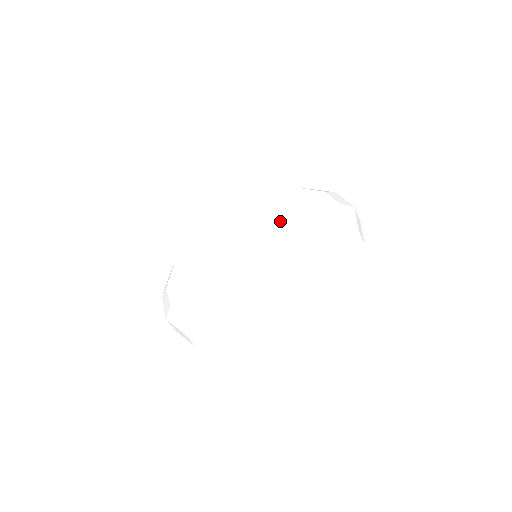
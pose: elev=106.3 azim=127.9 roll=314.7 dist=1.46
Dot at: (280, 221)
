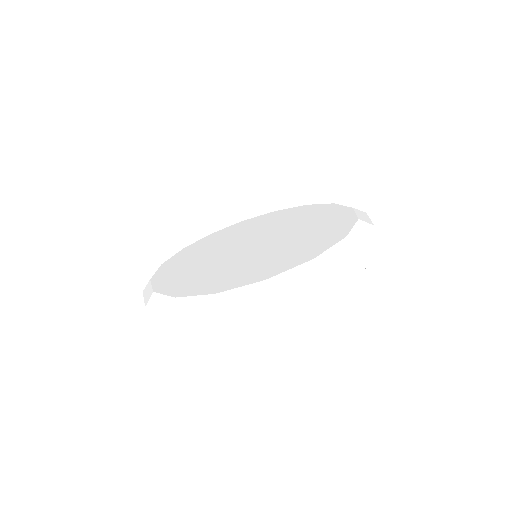
Dot at: (273, 226)
